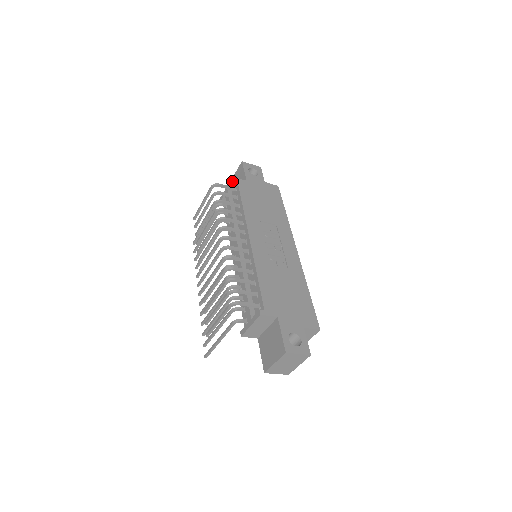
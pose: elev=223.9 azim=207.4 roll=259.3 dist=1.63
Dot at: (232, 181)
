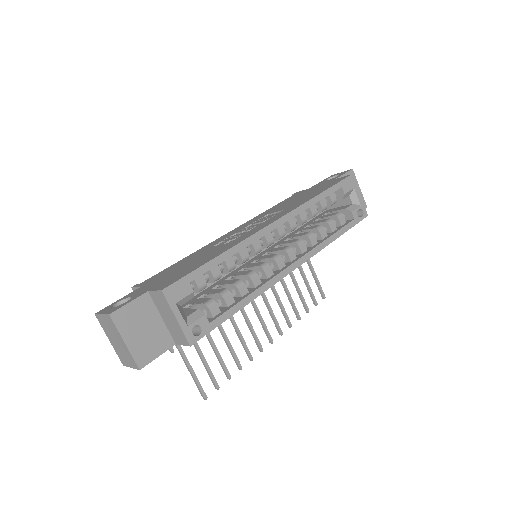
Dot at: occluded
